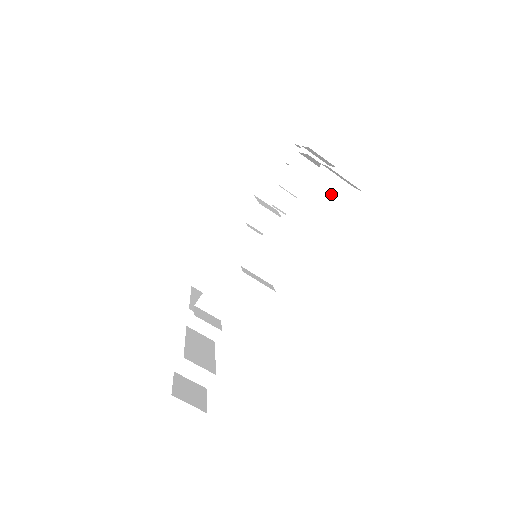
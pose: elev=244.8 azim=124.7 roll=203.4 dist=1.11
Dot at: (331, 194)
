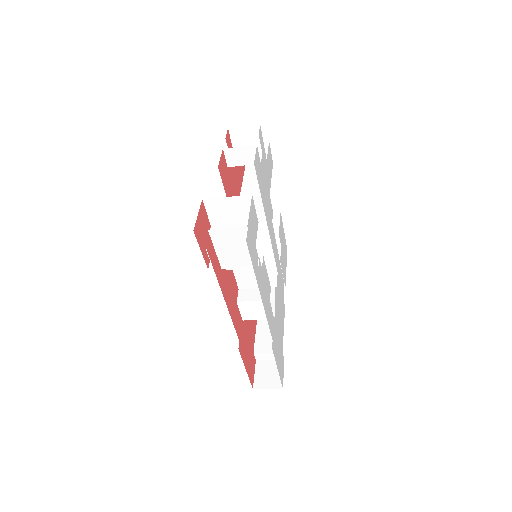
Dot at: (236, 240)
